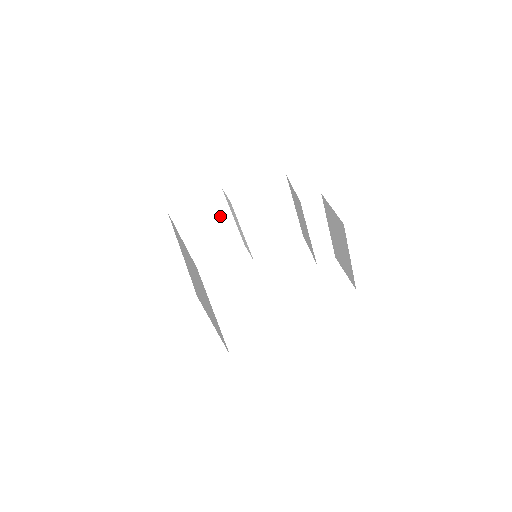
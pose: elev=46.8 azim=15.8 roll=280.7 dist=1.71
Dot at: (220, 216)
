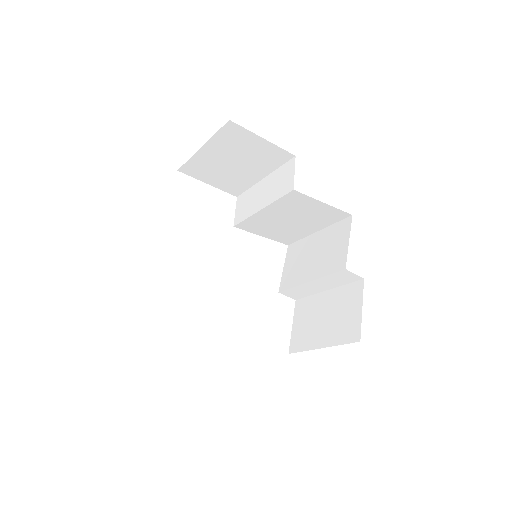
Dot at: (258, 166)
